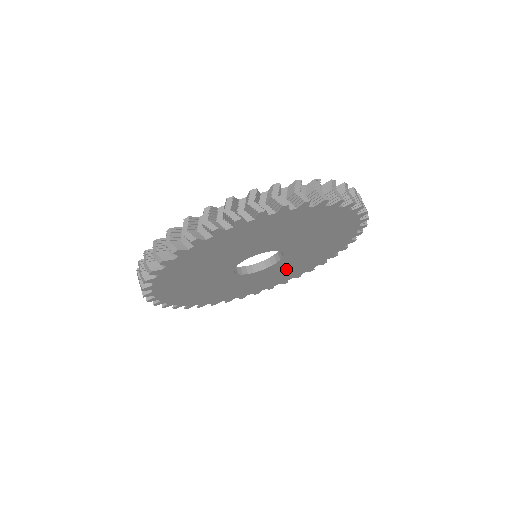
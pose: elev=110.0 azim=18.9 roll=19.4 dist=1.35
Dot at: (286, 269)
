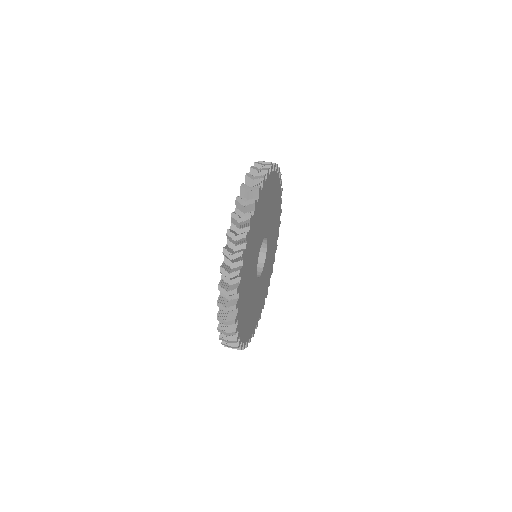
Dot at: (264, 283)
